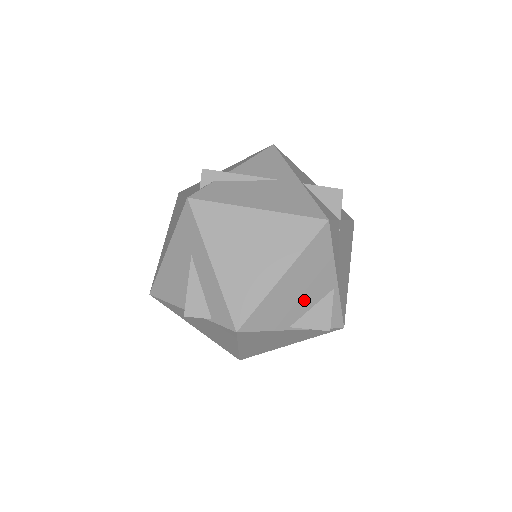
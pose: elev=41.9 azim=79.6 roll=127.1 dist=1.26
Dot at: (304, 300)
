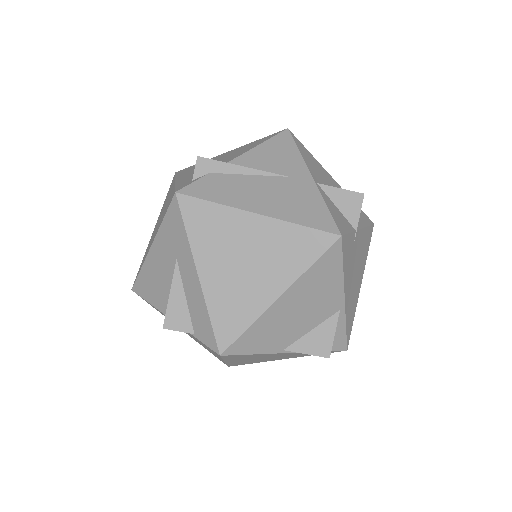
Dot at: (303, 322)
